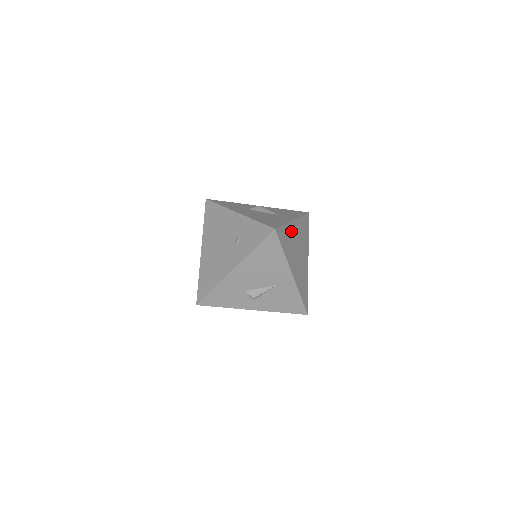
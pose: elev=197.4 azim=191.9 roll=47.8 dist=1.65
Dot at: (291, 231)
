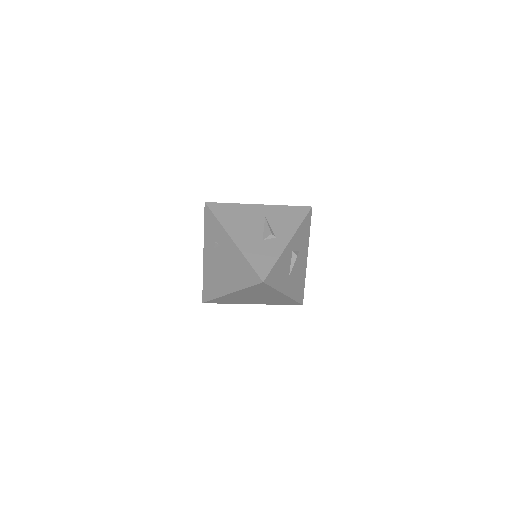
Dot at: occluded
